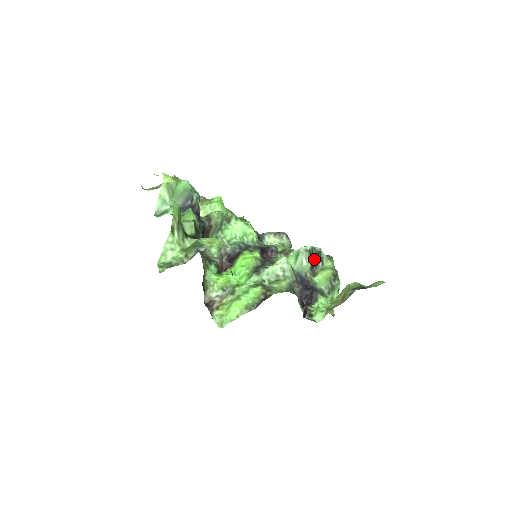
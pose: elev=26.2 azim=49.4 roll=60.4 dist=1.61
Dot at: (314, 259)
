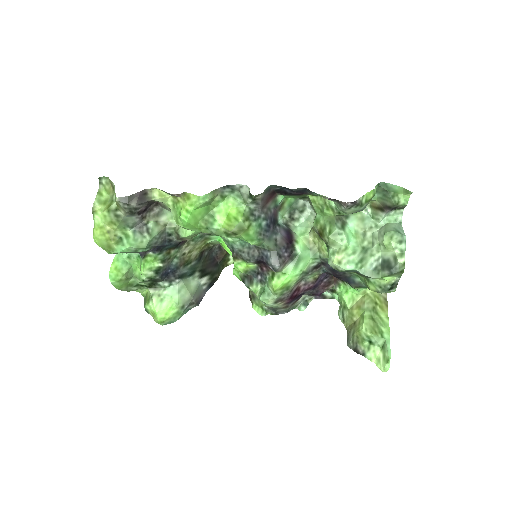
Dot at: occluded
